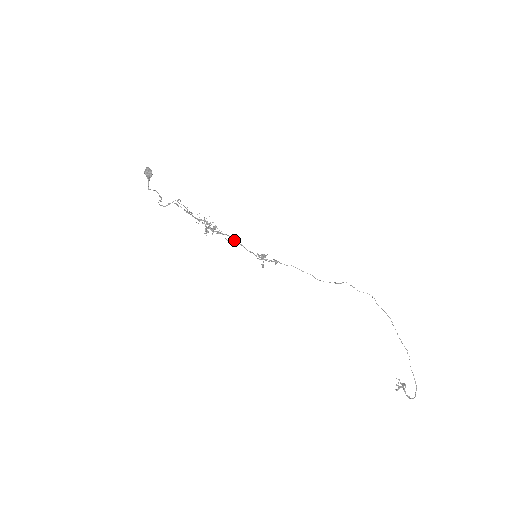
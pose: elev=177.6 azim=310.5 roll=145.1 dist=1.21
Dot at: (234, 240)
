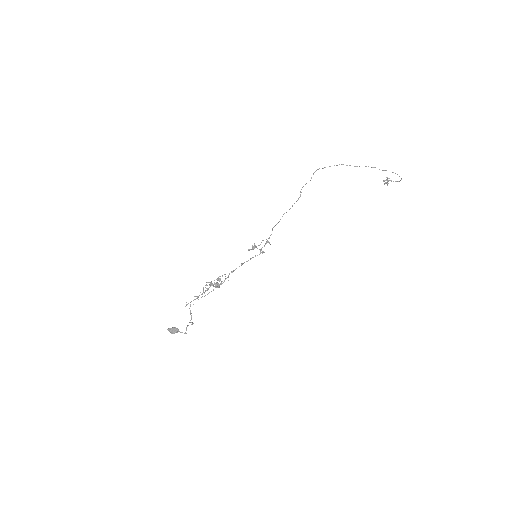
Dot at: occluded
